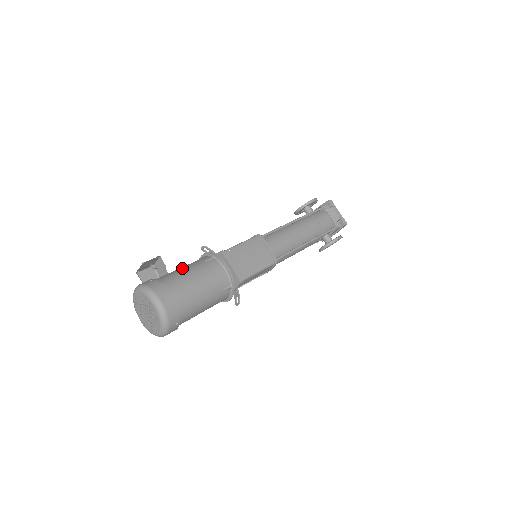
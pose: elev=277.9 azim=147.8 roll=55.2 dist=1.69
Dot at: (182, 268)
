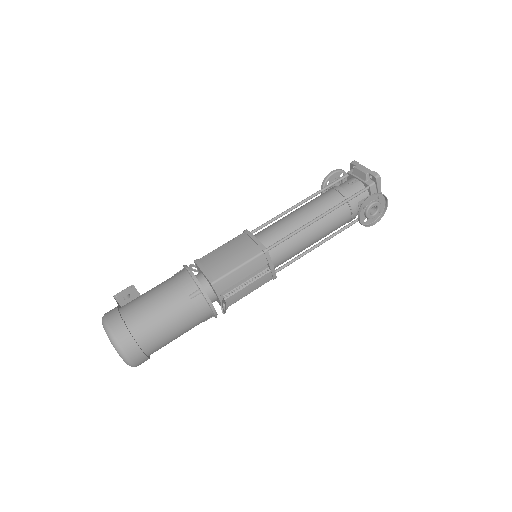
Dot at: occluded
